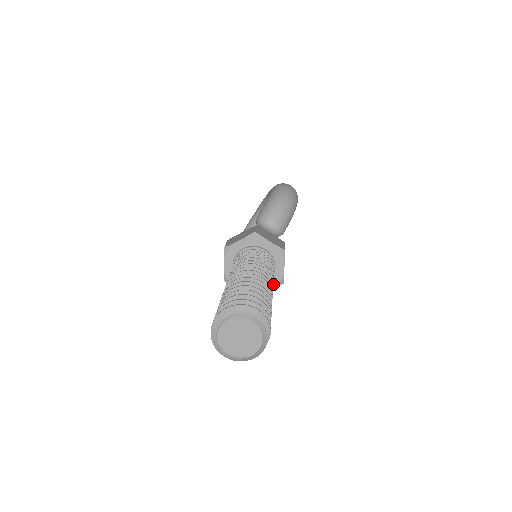
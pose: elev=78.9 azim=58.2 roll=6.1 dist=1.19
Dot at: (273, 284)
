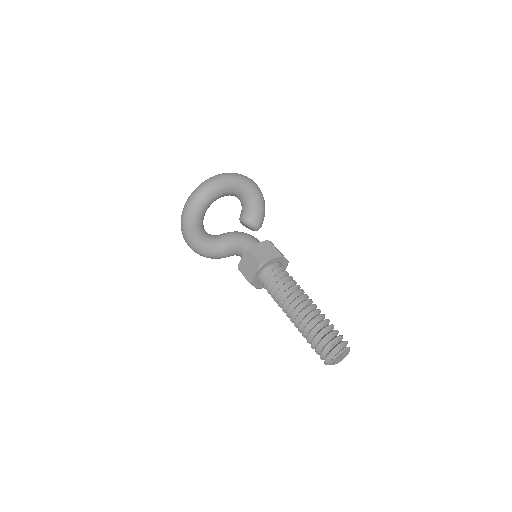
Dot at: occluded
